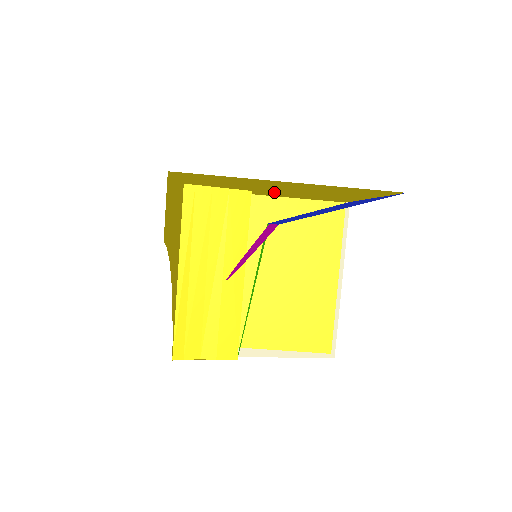
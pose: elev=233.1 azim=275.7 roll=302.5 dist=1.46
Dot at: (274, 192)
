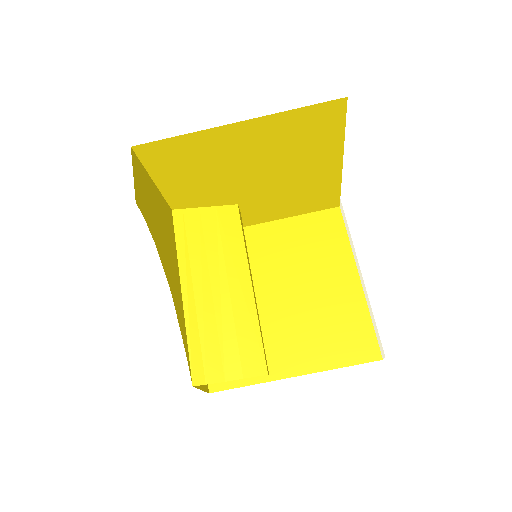
Dot at: (257, 197)
